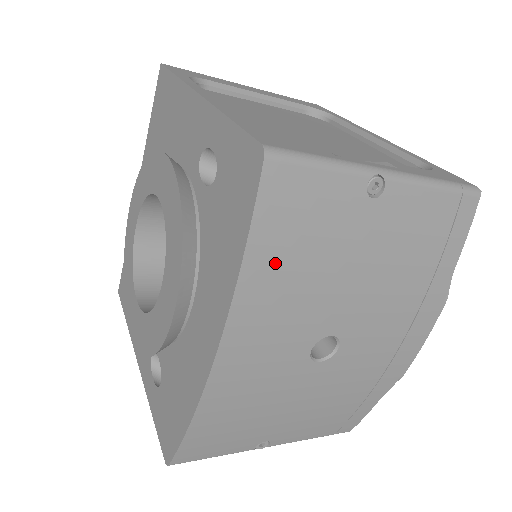
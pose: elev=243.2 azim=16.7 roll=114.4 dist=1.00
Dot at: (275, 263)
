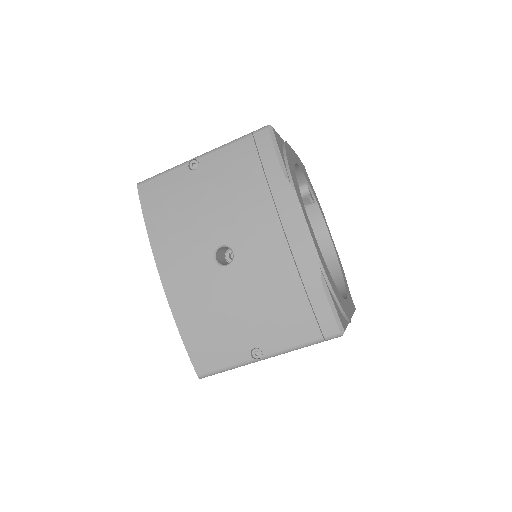
Dot at: (161, 222)
